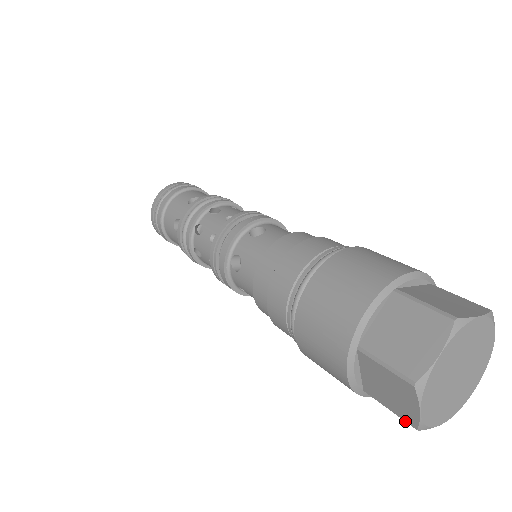
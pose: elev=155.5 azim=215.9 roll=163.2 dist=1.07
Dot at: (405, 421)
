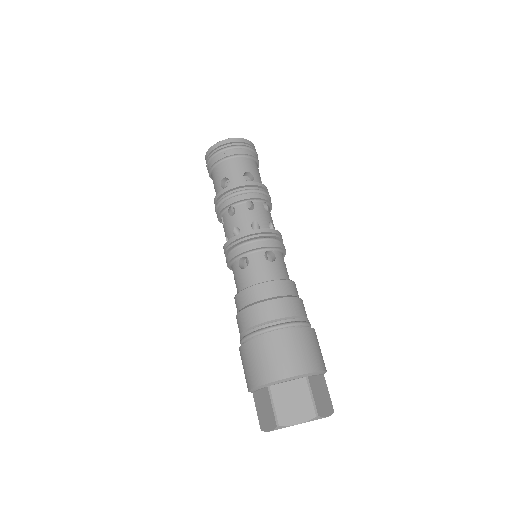
Dot at: occluded
